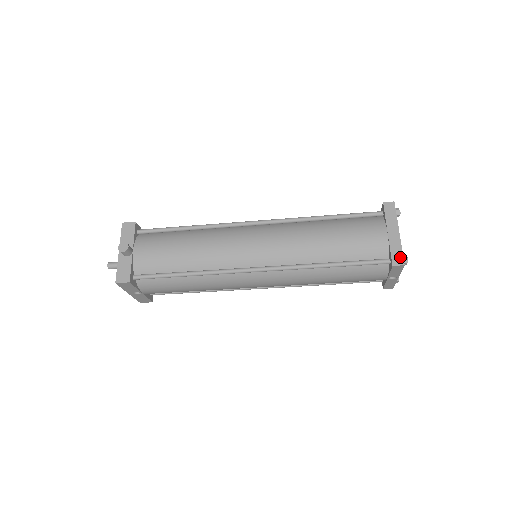
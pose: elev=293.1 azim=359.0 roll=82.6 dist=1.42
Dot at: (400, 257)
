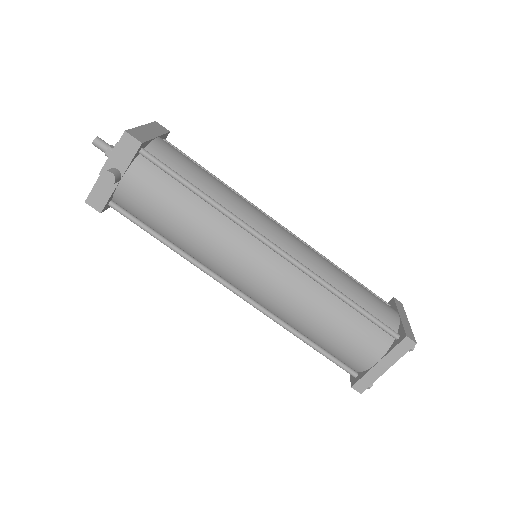
Dot at: (365, 386)
